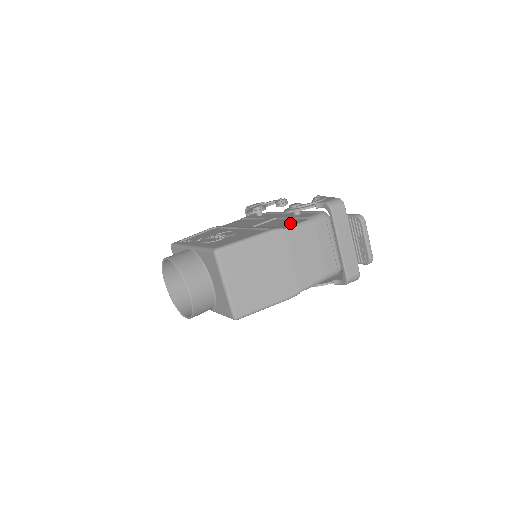
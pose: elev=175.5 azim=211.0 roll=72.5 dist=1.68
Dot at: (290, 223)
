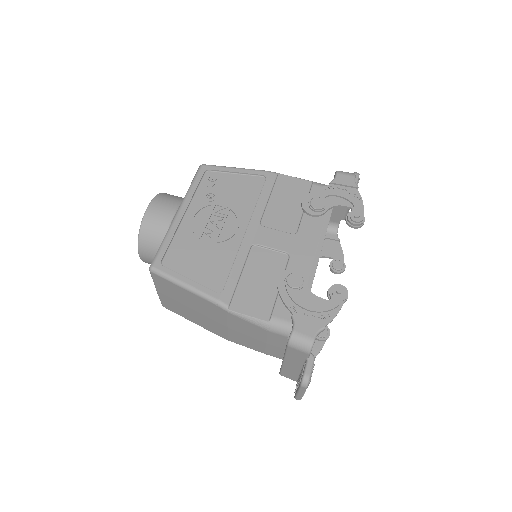
Dot at: (255, 301)
